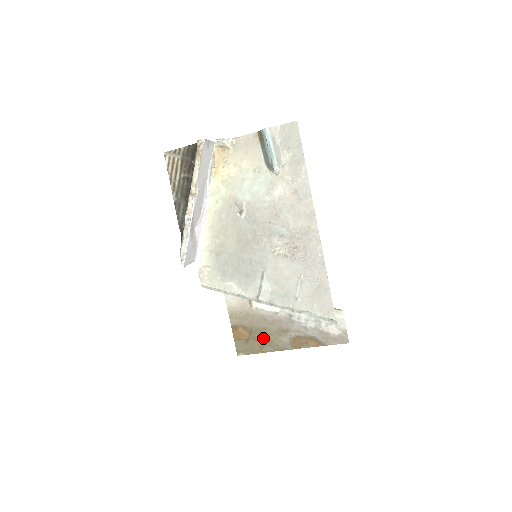
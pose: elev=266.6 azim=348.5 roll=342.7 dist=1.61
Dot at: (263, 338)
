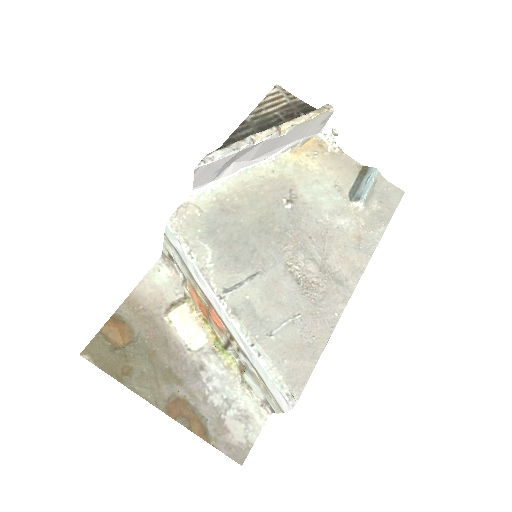
Dot at: (140, 363)
